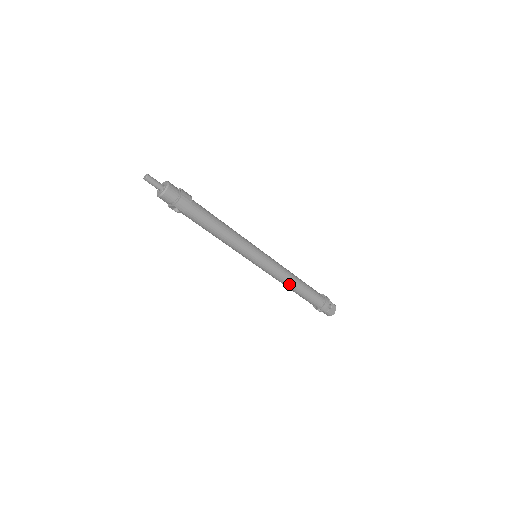
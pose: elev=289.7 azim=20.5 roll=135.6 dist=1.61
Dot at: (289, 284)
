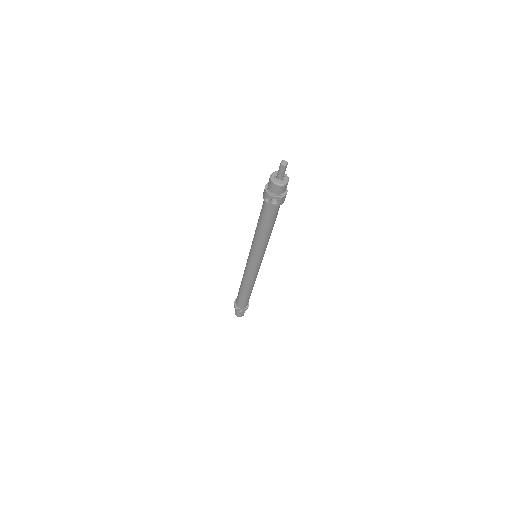
Dot at: (252, 285)
